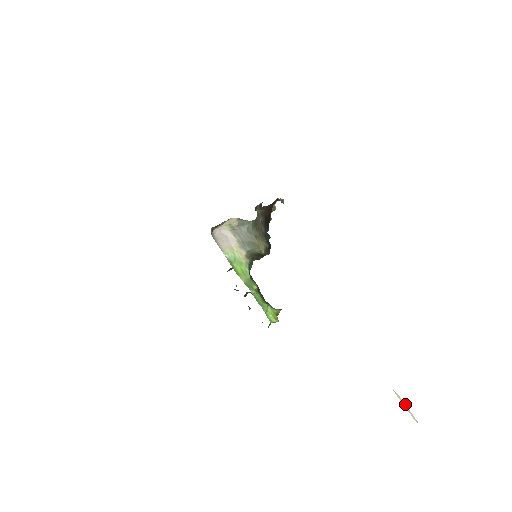
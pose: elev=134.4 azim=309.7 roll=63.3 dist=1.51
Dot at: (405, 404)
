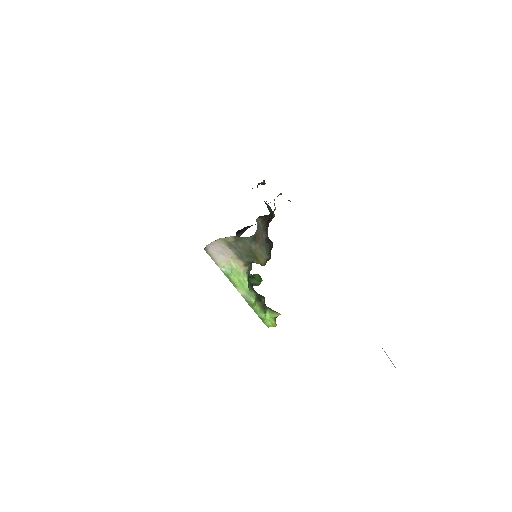
Dot at: occluded
